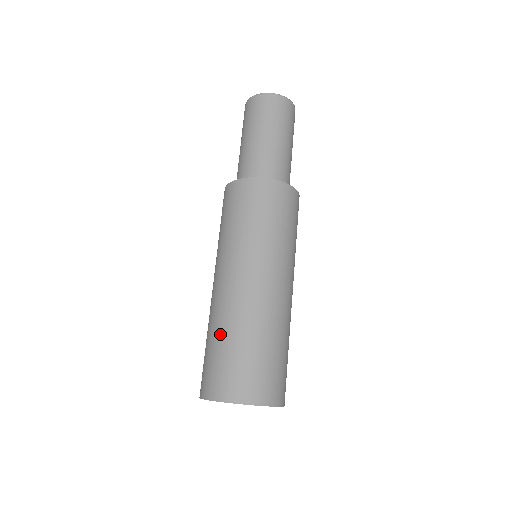
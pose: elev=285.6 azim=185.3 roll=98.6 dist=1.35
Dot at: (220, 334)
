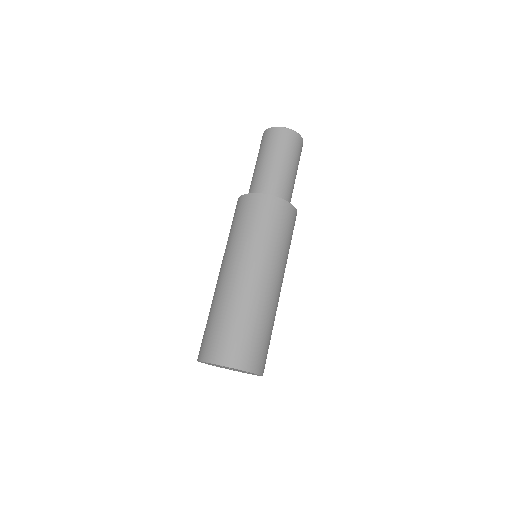
Dot at: (233, 314)
